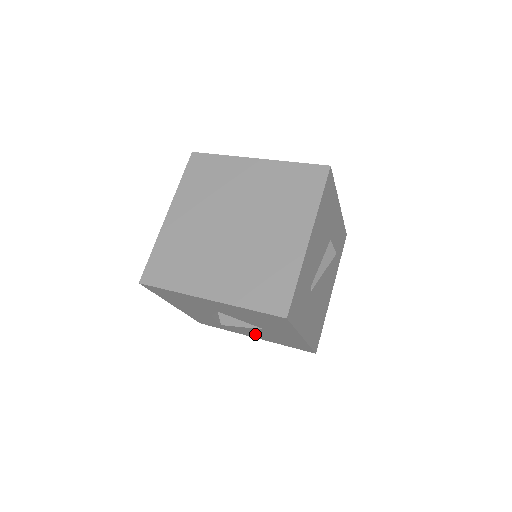
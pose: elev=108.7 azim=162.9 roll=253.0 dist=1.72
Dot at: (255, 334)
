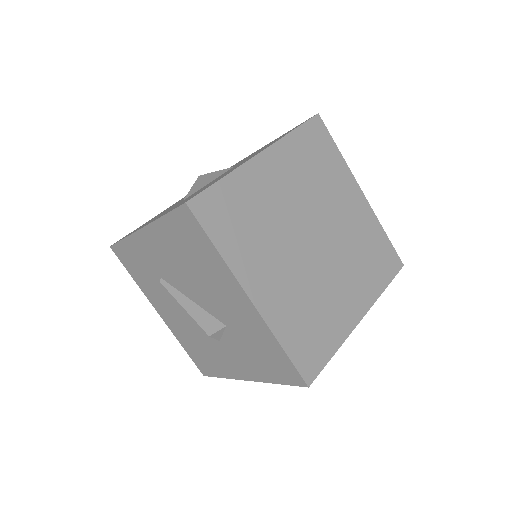
Dot at: occluded
